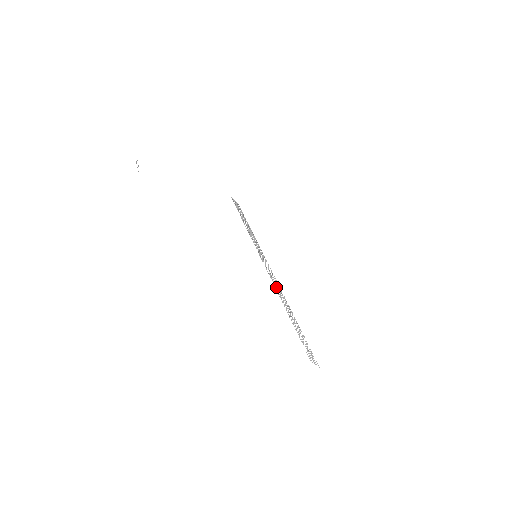
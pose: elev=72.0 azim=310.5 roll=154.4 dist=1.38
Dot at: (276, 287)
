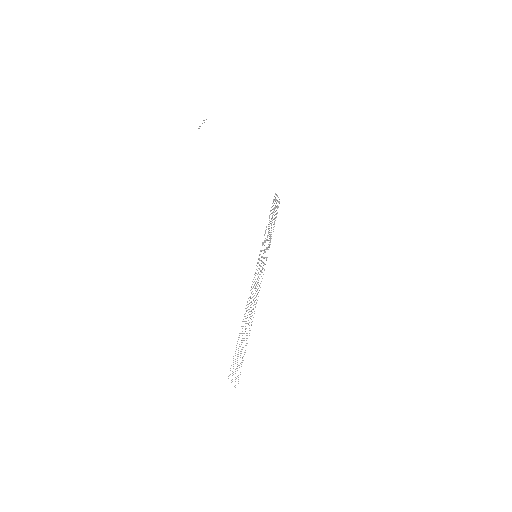
Dot at: (252, 294)
